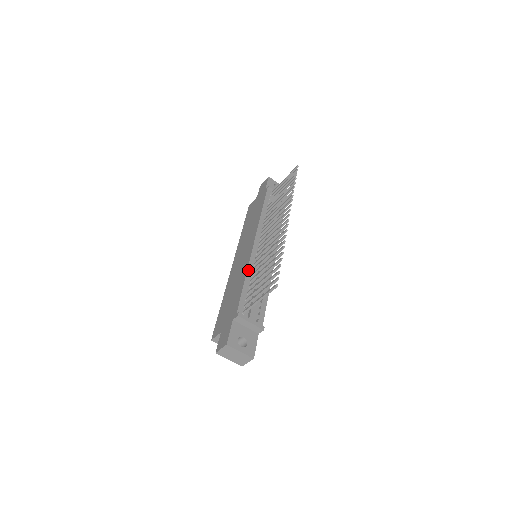
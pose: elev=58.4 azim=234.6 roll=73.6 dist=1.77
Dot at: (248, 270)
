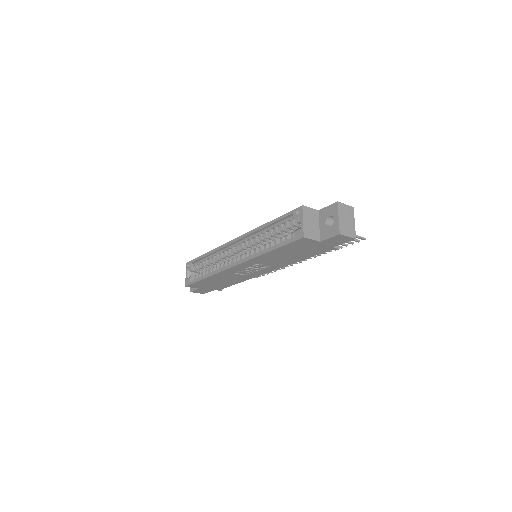
Dot at: occluded
